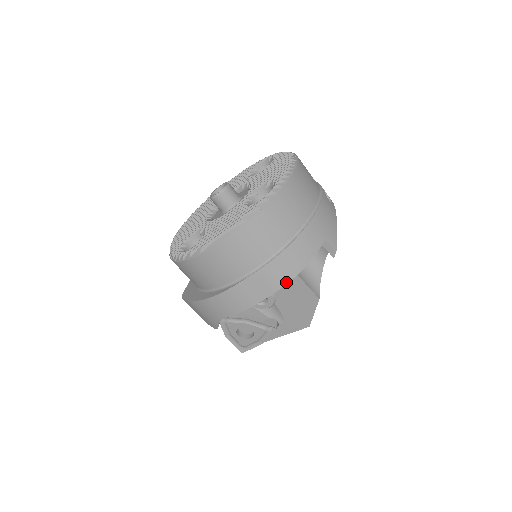
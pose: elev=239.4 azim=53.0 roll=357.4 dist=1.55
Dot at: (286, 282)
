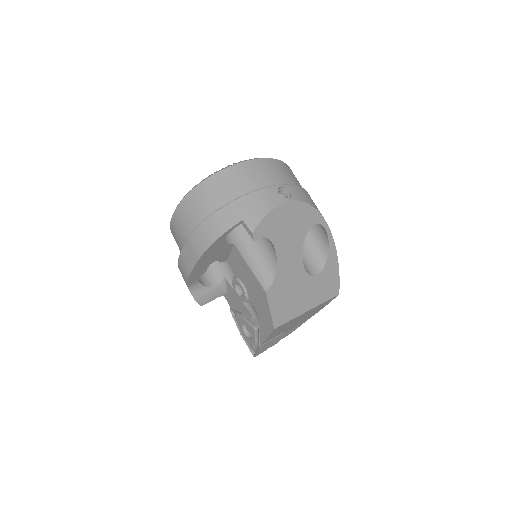
Dot at: (203, 252)
